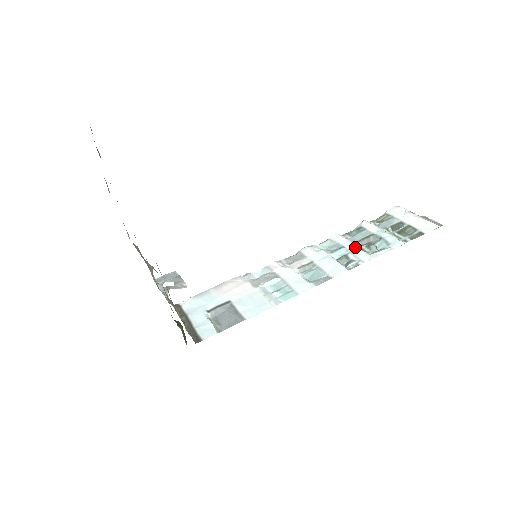
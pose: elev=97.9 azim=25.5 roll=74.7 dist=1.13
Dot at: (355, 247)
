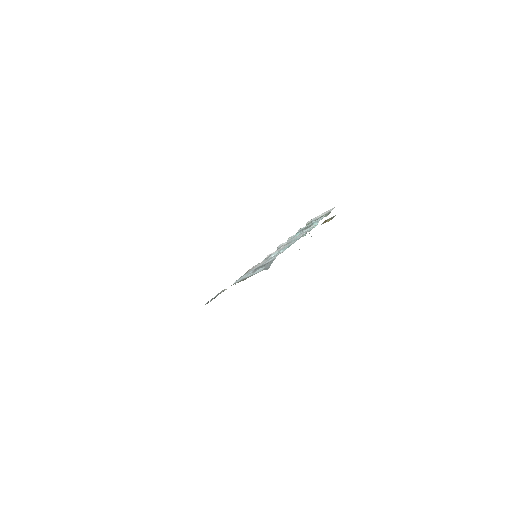
Dot at: occluded
